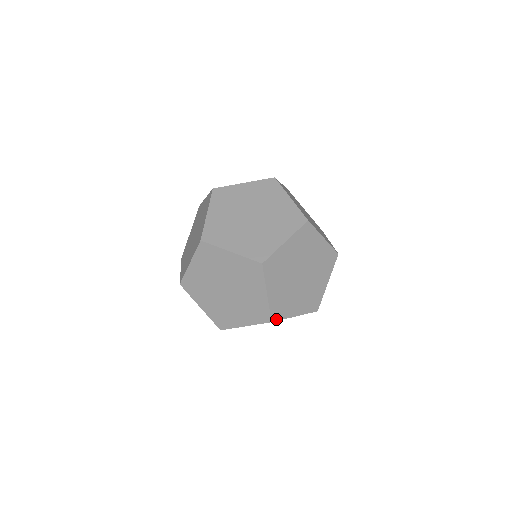
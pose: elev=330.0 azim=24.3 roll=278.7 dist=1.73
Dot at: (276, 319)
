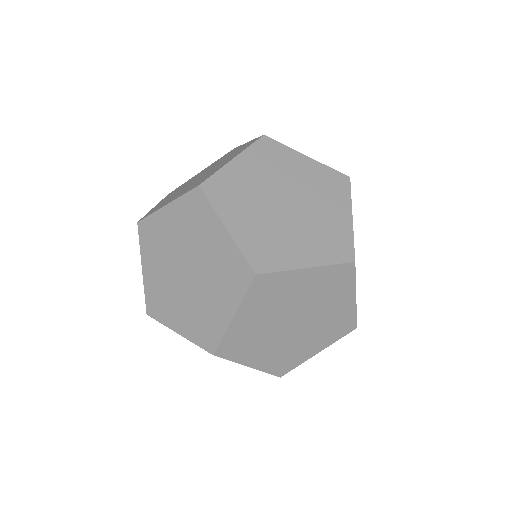
Dot at: occluded
